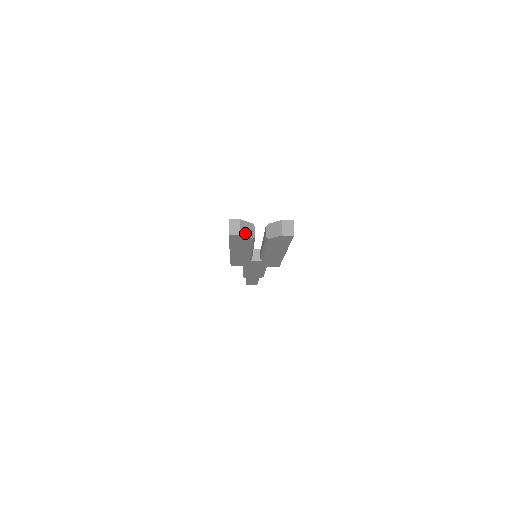
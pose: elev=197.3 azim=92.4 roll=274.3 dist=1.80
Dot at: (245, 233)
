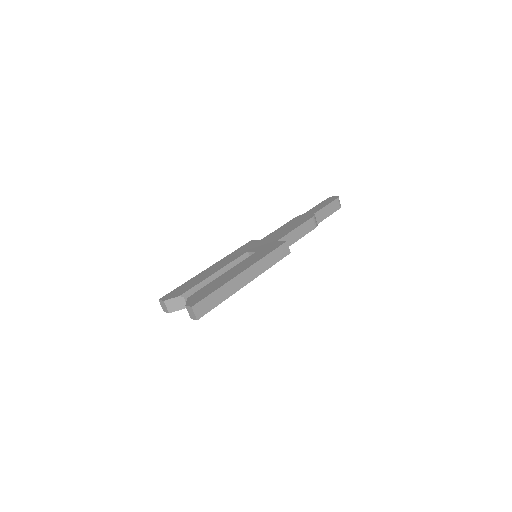
Dot at: (174, 309)
